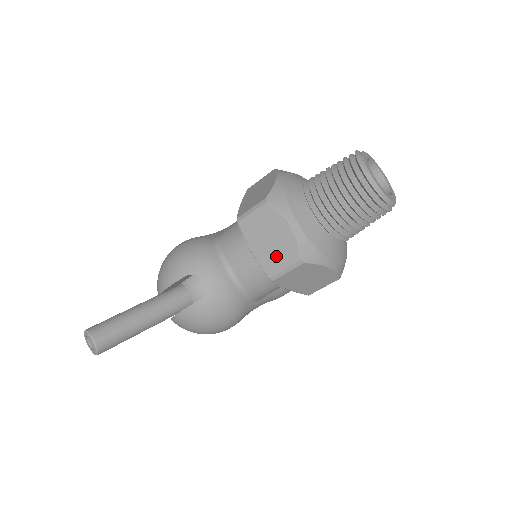
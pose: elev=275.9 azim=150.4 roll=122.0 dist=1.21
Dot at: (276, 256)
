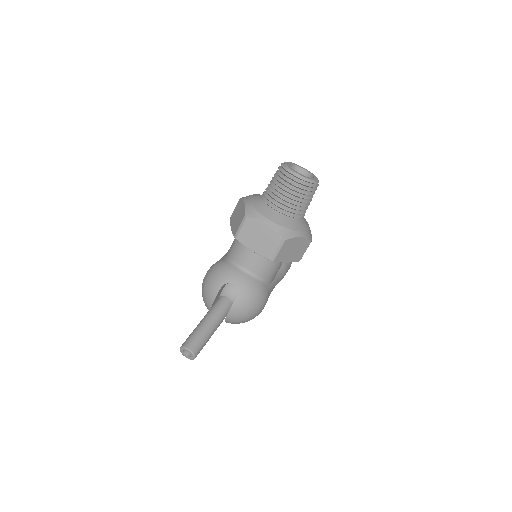
Dot at: (268, 245)
